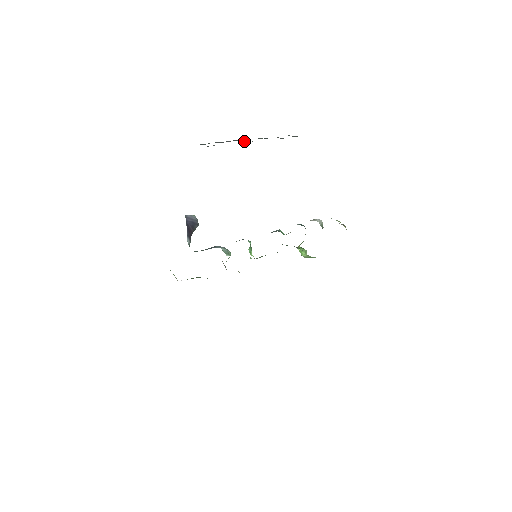
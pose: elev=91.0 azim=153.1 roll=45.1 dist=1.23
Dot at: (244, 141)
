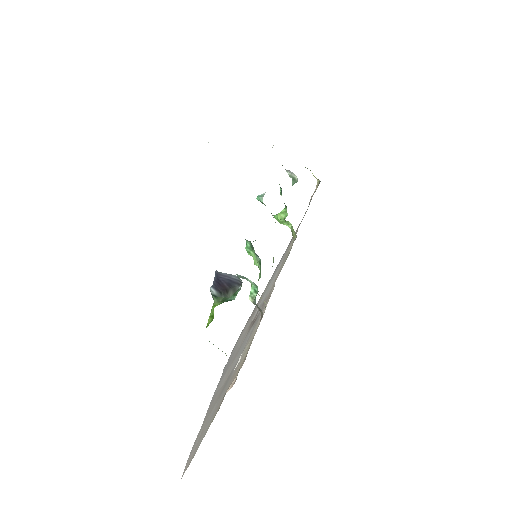
Dot at: occluded
